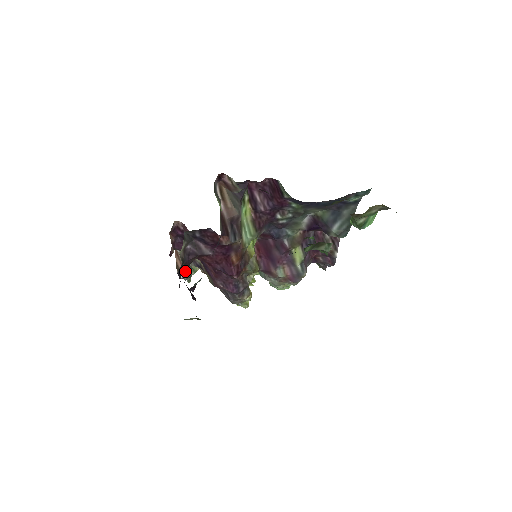
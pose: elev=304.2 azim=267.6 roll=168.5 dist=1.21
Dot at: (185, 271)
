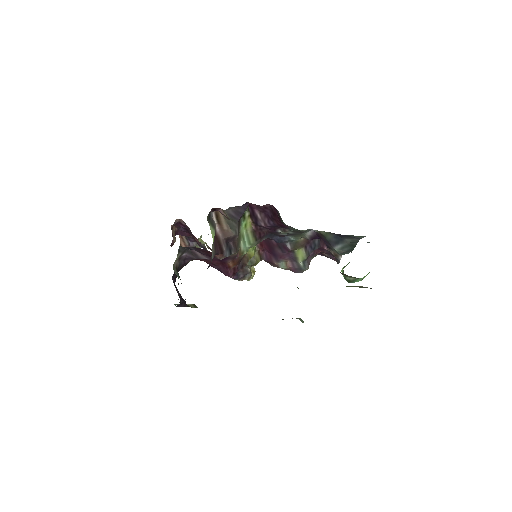
Dot at: occluded
